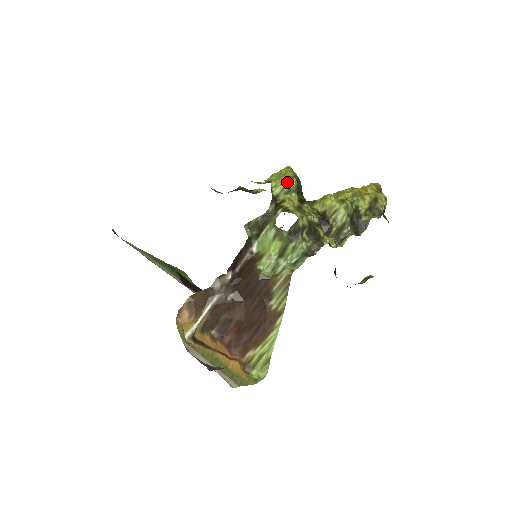
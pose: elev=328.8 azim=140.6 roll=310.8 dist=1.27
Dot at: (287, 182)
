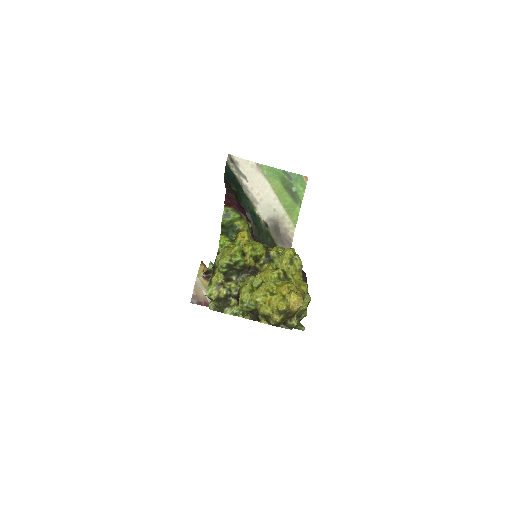
Dot at: (218, 266)
